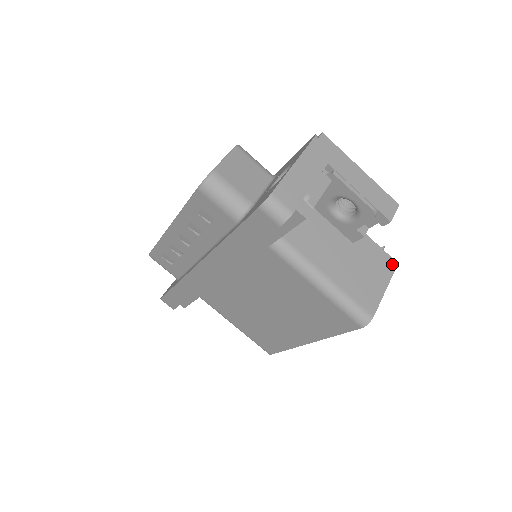
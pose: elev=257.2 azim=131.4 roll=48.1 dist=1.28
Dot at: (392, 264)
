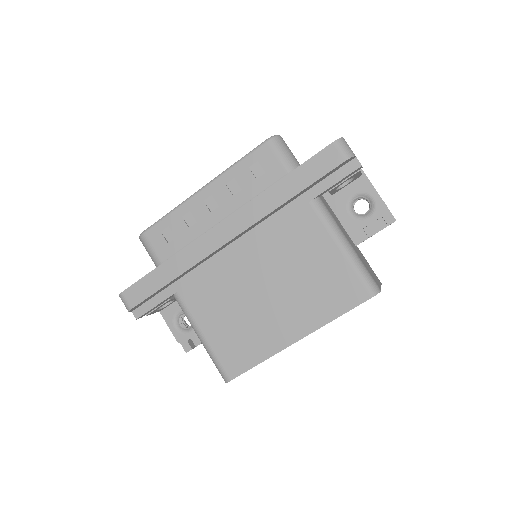
Dot at: (379, 280)
